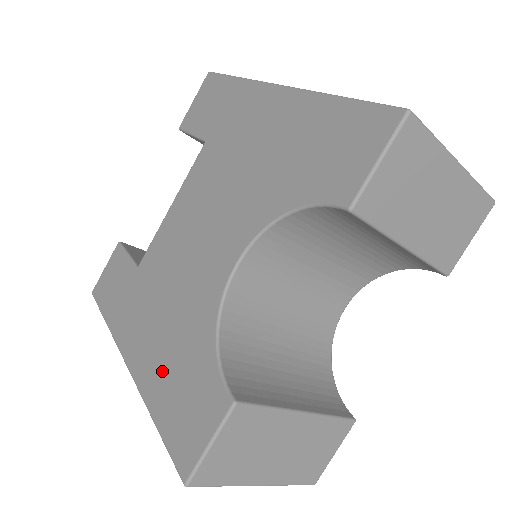
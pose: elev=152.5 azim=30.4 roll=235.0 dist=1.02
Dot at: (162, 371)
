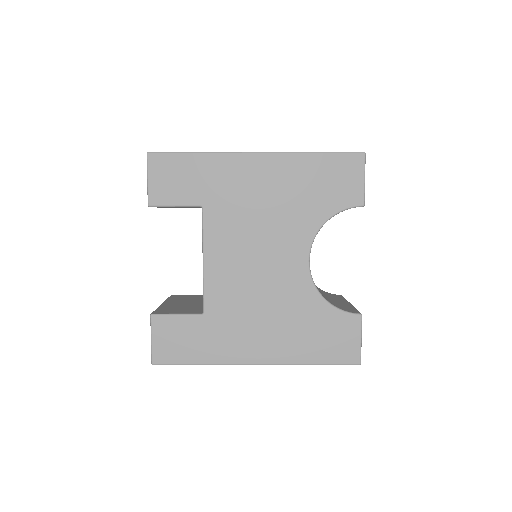
Dot at: (297, 342)
